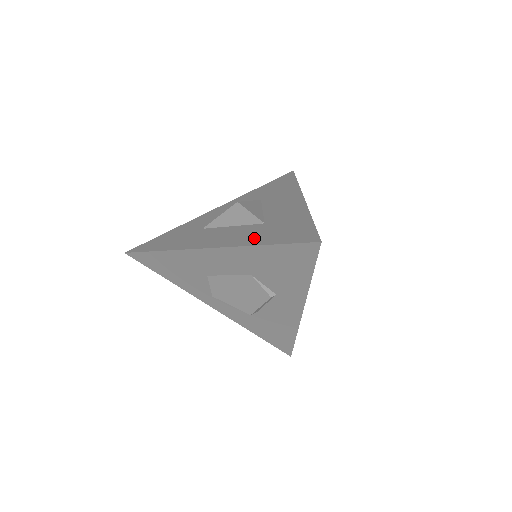
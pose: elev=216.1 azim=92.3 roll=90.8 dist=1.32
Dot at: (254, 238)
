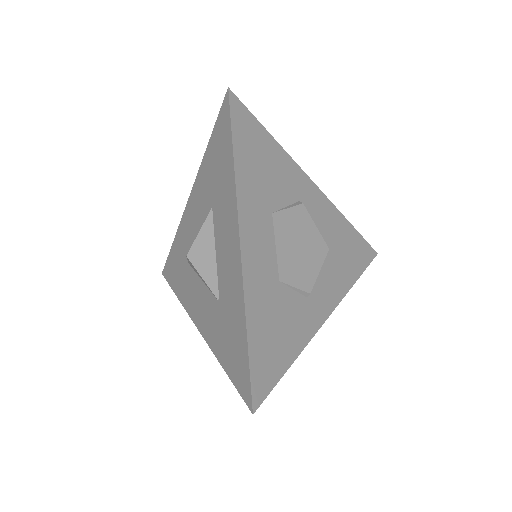
Dot at: (216, 340)
